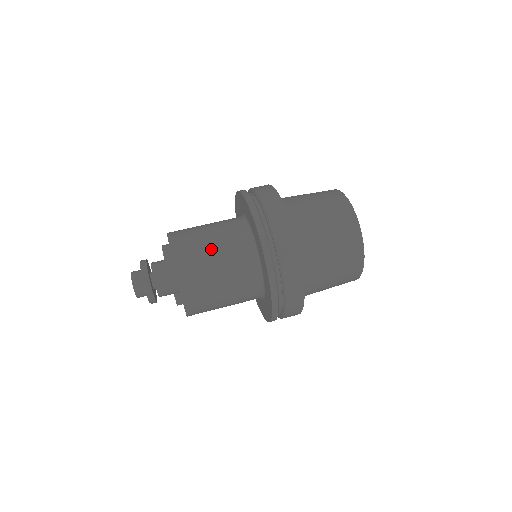
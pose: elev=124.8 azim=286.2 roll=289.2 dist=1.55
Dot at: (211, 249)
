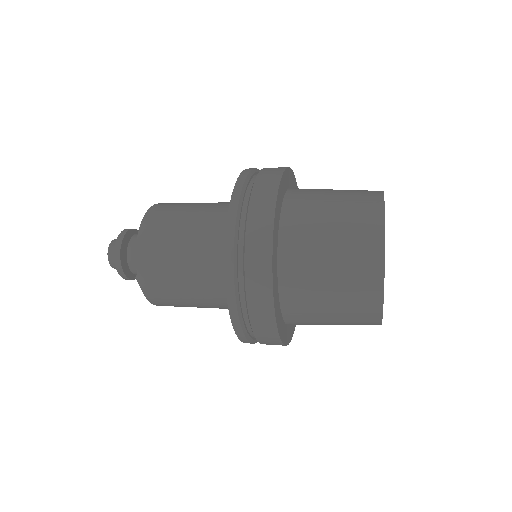
Dot at: occluded
